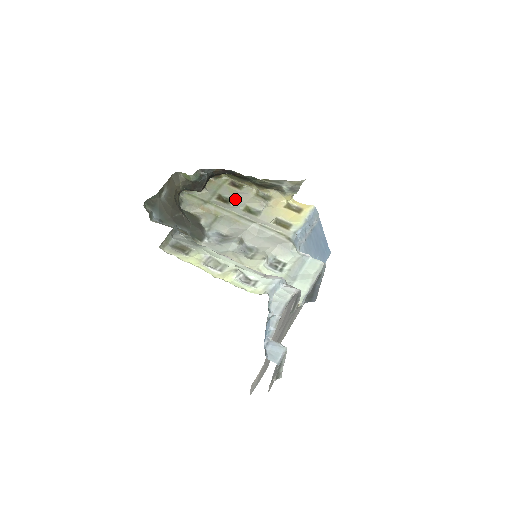
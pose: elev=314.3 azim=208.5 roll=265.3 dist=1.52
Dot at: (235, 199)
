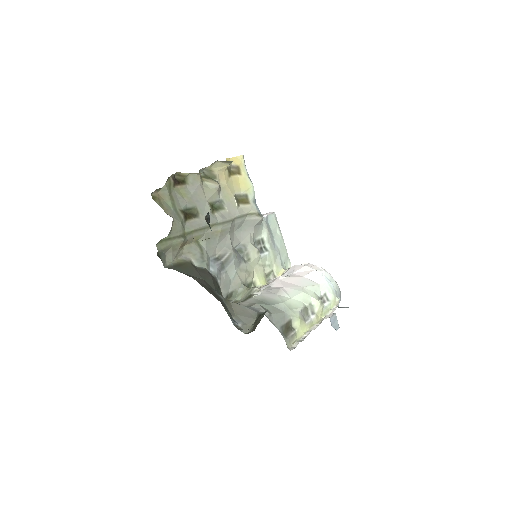
Dot at: (196, 204)
